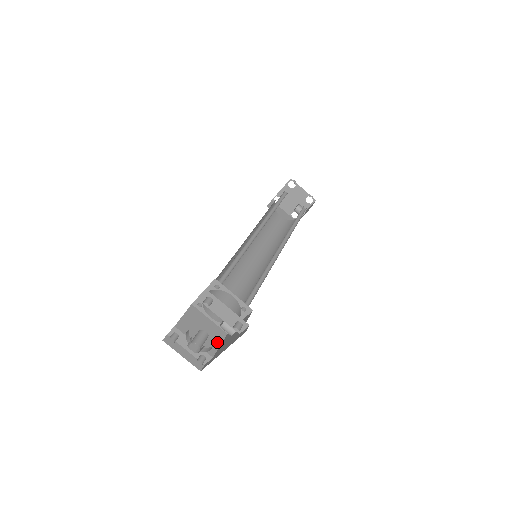
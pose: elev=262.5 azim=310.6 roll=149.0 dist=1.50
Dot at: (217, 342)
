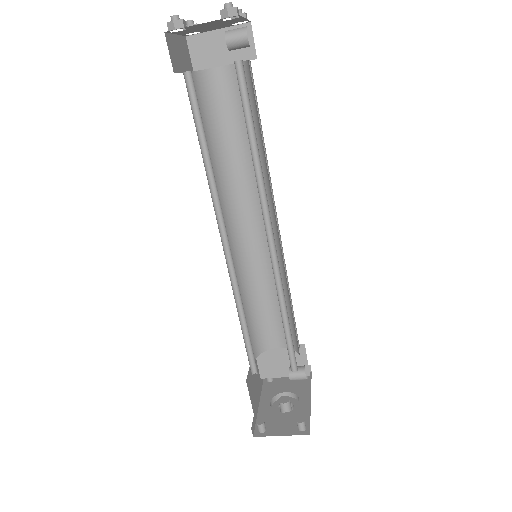
Dot at: (302, 360)
